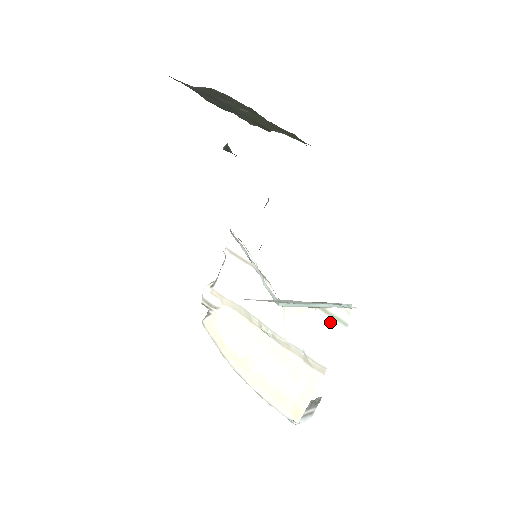
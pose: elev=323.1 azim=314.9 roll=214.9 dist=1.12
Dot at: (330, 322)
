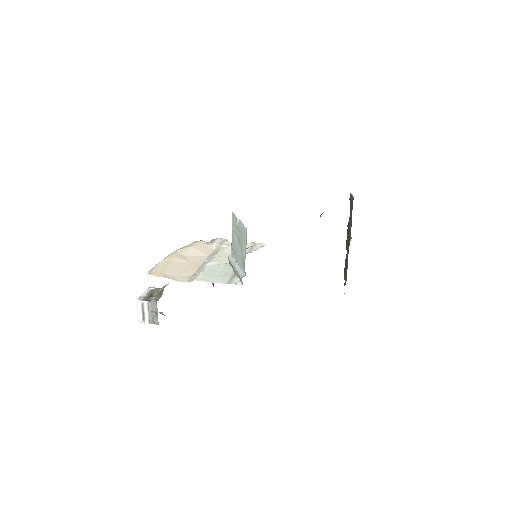
Dot at: (227, 278)
